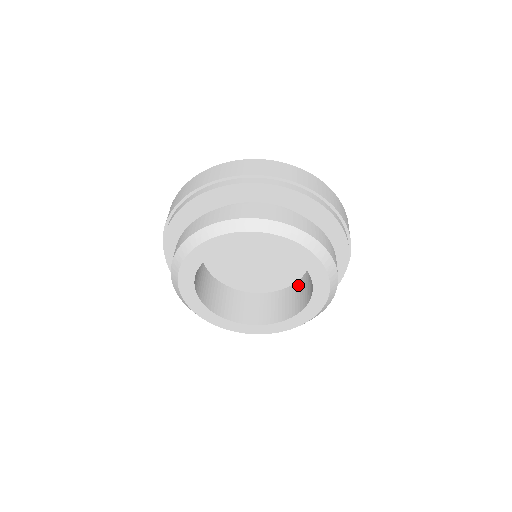
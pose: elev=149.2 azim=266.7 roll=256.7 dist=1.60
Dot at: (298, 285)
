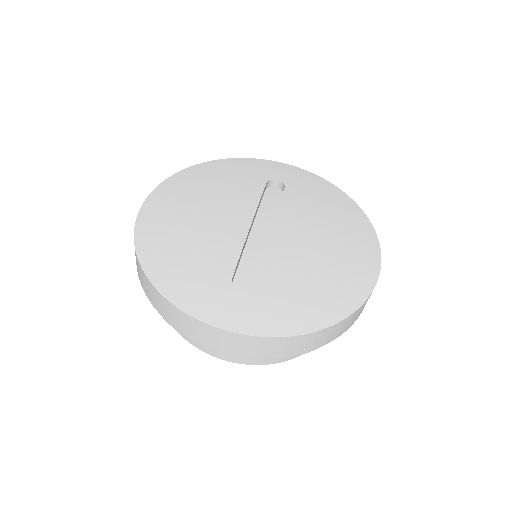
Dot at: occluded
